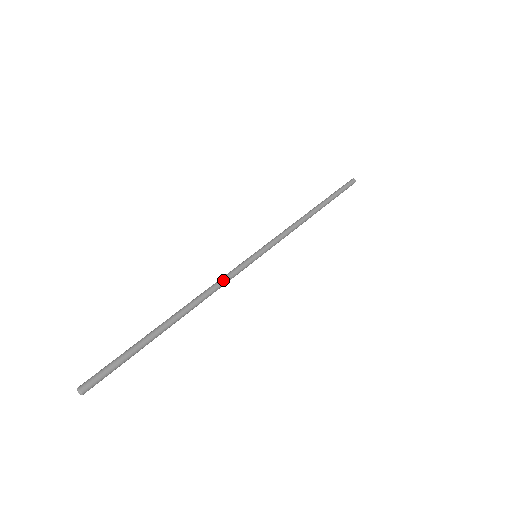
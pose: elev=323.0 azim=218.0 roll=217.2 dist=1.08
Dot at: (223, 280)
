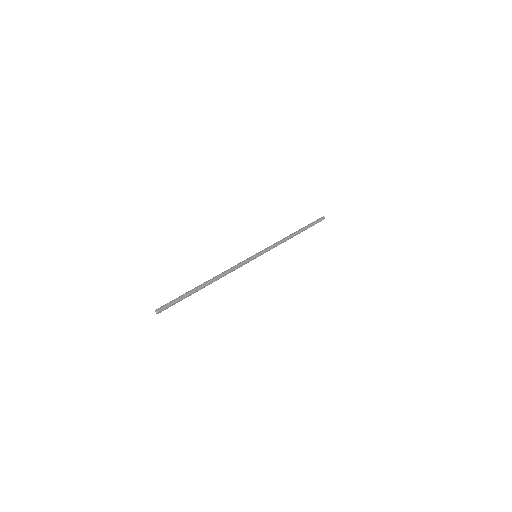
Dot at: (234, 266)
